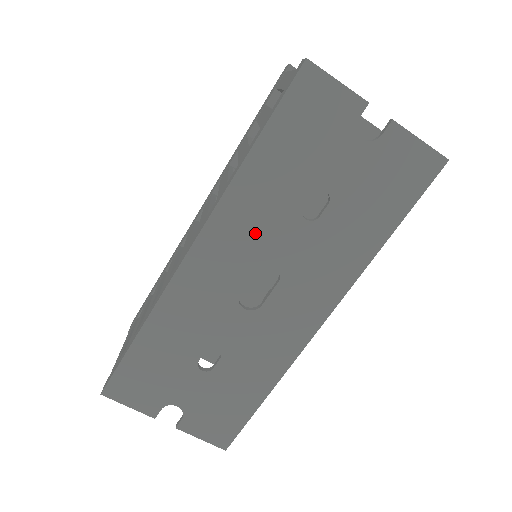
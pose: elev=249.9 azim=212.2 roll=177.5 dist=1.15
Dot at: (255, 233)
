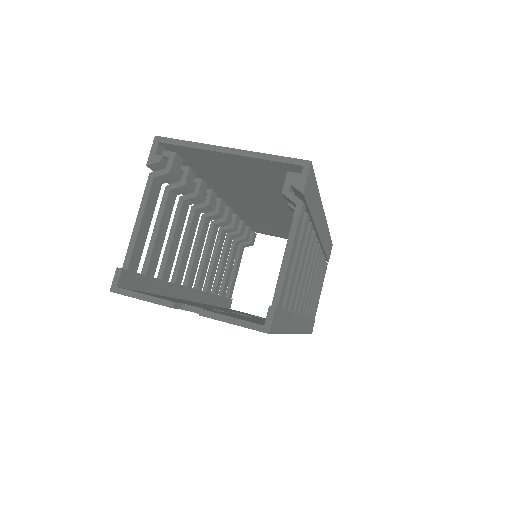
Dot at: occluded
